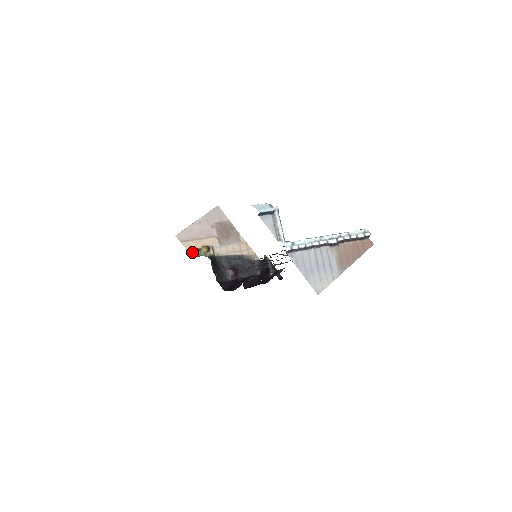
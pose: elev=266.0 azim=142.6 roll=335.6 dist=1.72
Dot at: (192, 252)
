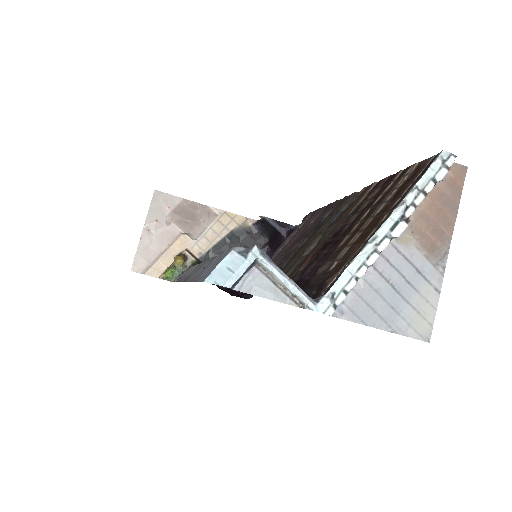
Dot at: (166, 277)
